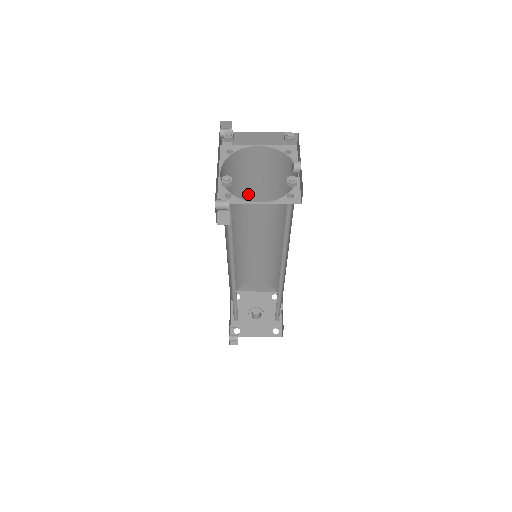
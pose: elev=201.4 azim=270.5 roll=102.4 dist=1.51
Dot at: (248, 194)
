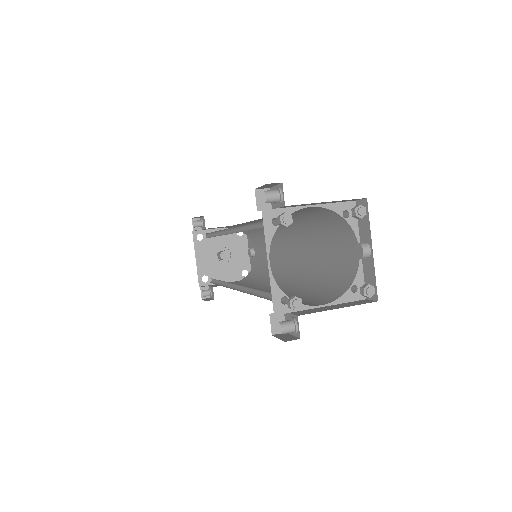
Dot at: occluded
